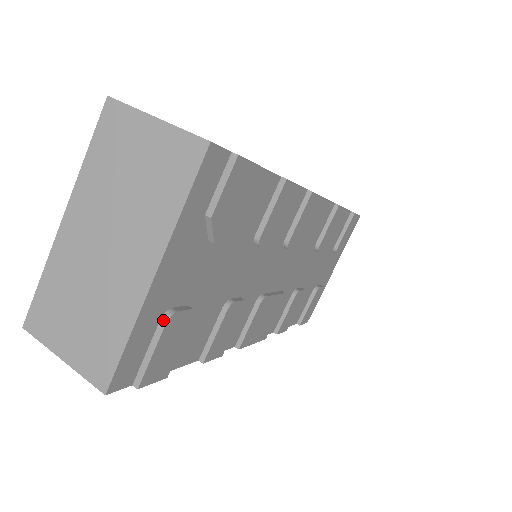
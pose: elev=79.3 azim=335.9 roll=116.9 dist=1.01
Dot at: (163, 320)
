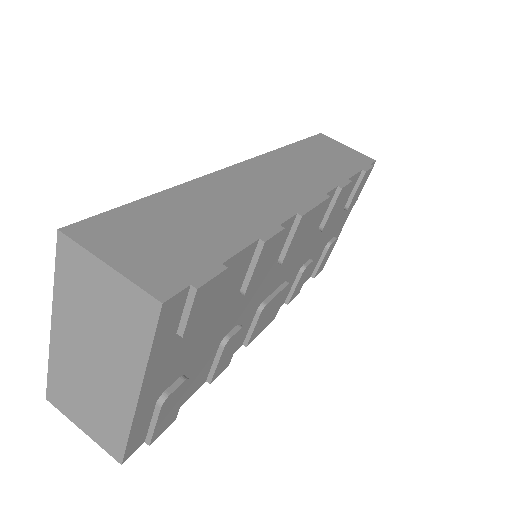
Dot at: (158, 405)
